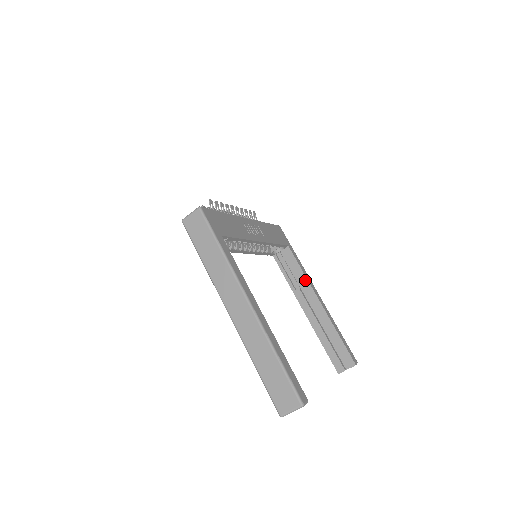
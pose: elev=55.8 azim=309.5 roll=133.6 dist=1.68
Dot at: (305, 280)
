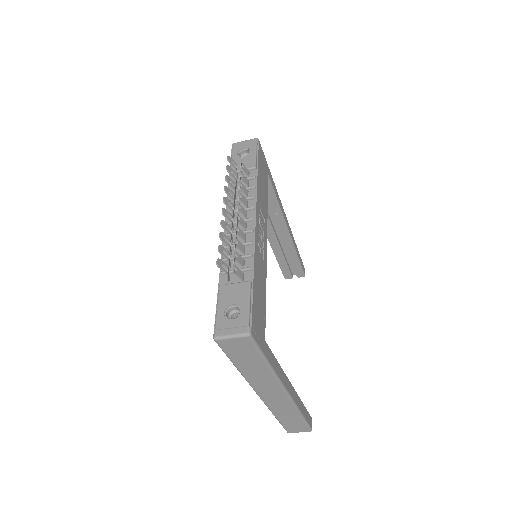
Dot at: (278, 211)
